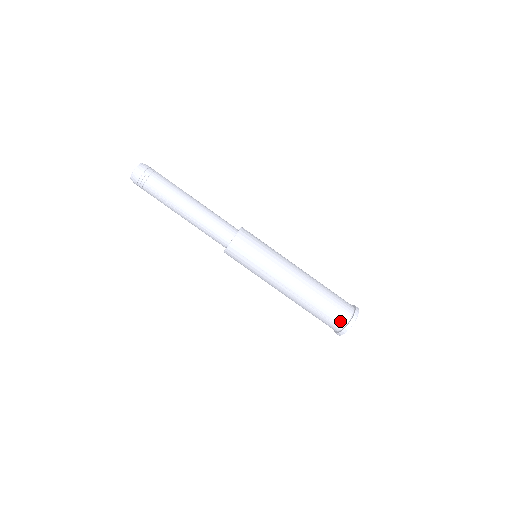
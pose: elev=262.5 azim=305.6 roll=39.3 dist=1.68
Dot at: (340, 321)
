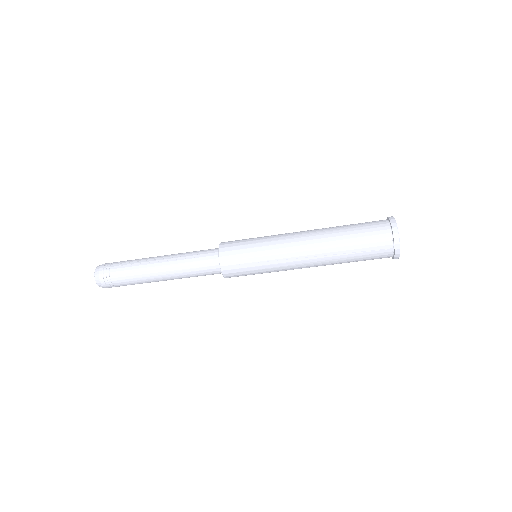
Dot at: occluded
